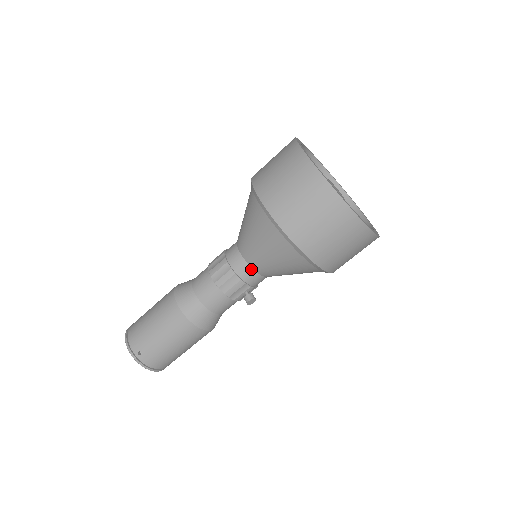
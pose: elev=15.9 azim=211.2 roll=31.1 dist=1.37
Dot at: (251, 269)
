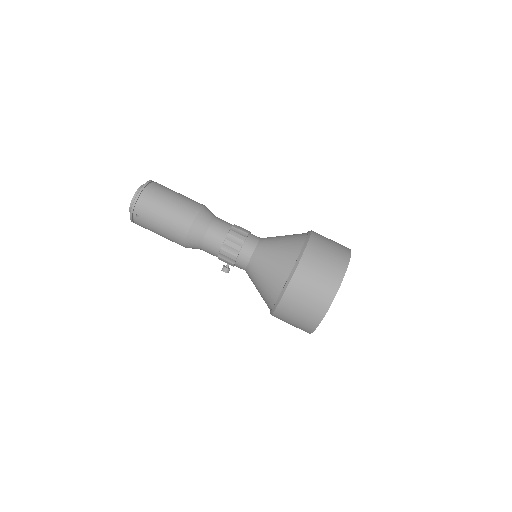
Dot at: (245, 268)
